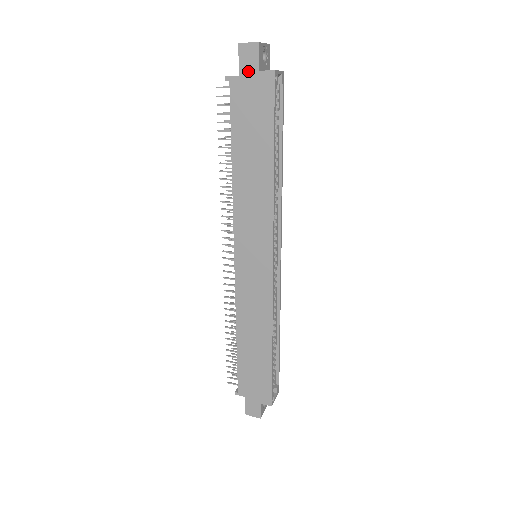
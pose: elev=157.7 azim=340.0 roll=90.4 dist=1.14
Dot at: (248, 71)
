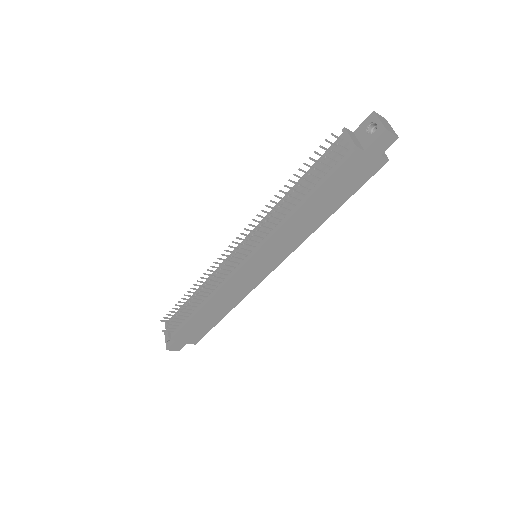
Dot at: (374, 151)
